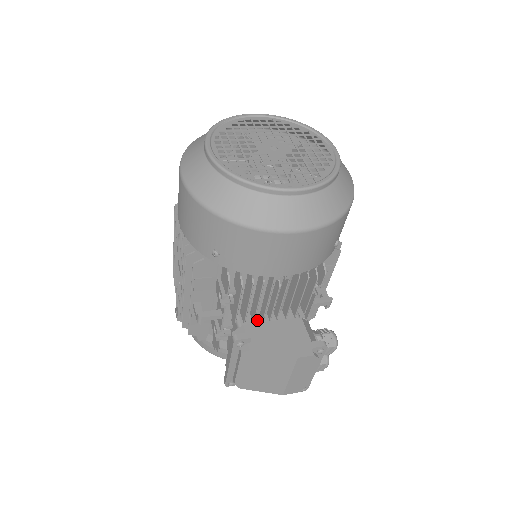
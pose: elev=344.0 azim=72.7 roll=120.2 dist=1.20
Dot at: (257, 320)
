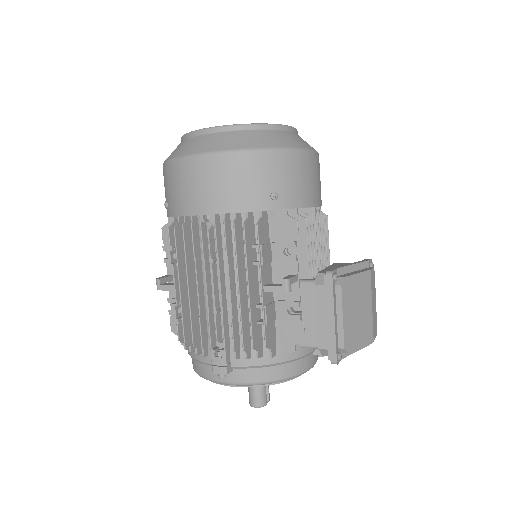
Dot at: (315, 276)
